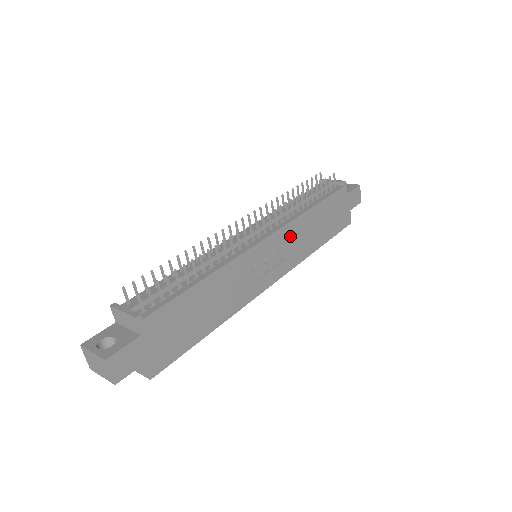
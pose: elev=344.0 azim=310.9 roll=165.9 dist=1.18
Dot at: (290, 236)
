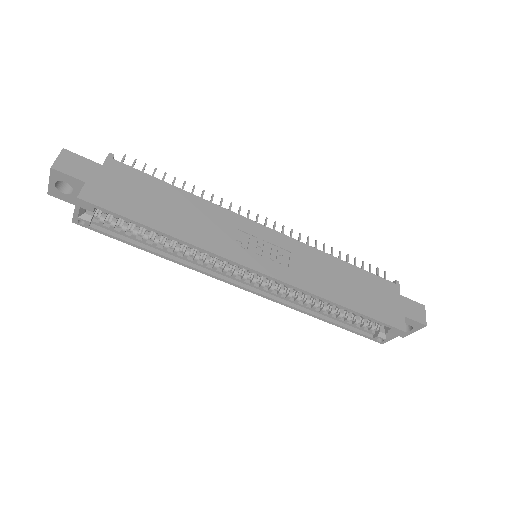
Dot at: (300, 255)
